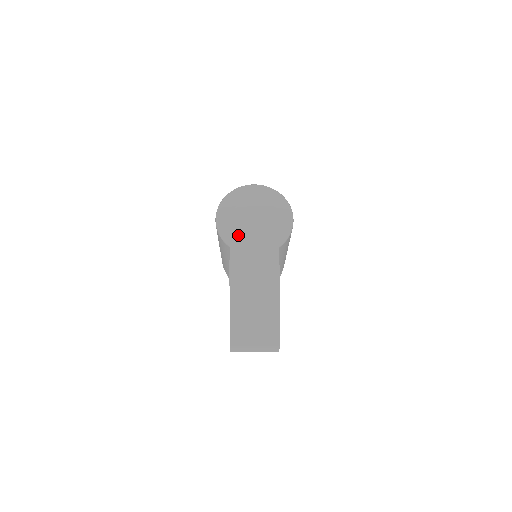
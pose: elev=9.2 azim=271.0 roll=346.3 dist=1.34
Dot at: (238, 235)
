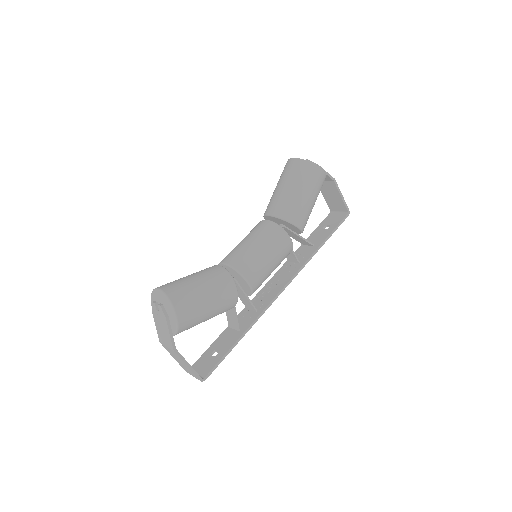
Dot at: (157, 325)
